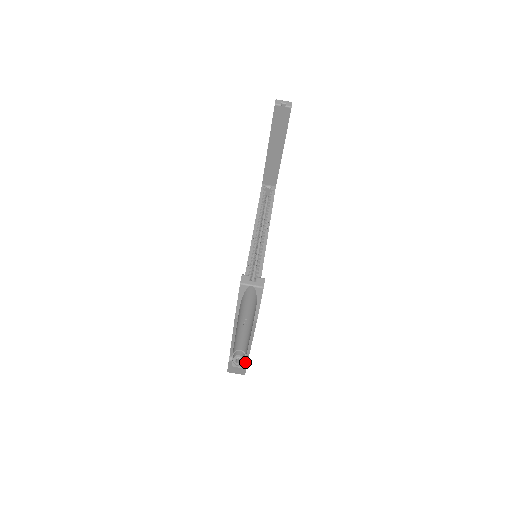
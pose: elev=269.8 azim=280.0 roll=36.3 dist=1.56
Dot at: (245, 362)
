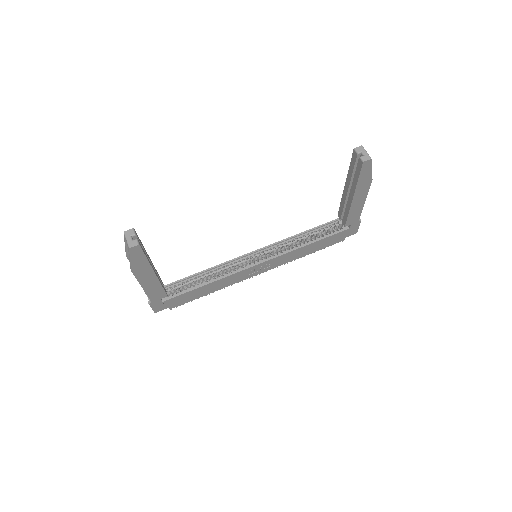
Dot at: (149, 301)
